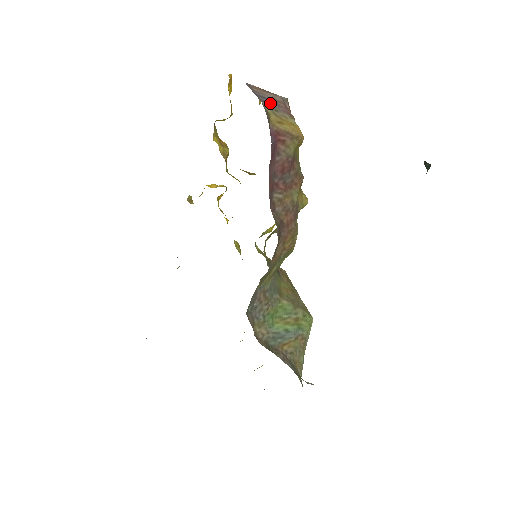
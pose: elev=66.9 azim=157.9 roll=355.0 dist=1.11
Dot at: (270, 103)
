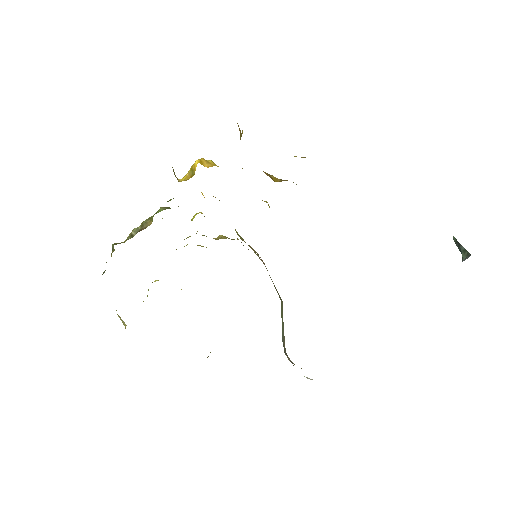
Dot at: occluded
